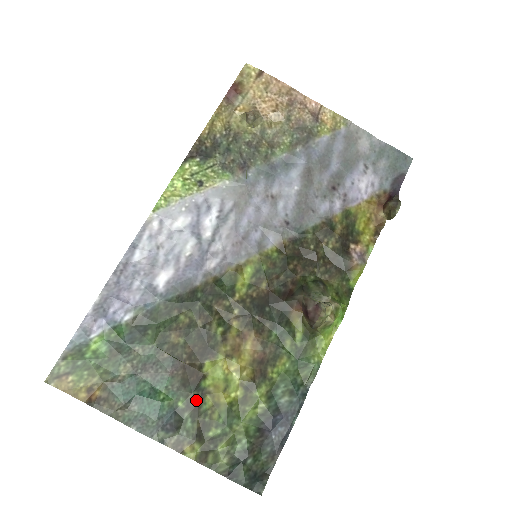
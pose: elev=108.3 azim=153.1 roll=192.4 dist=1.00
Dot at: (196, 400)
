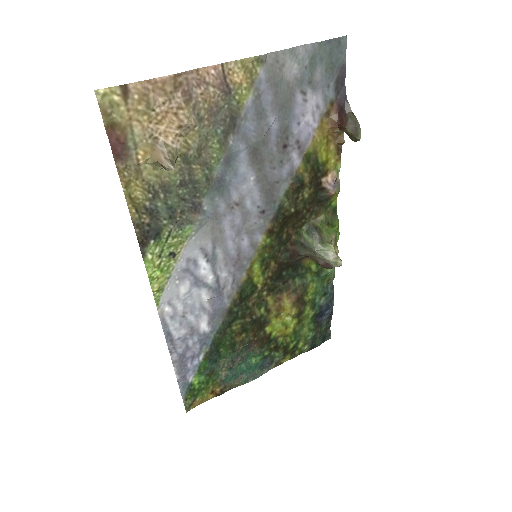
Dot at: (274, 346)
